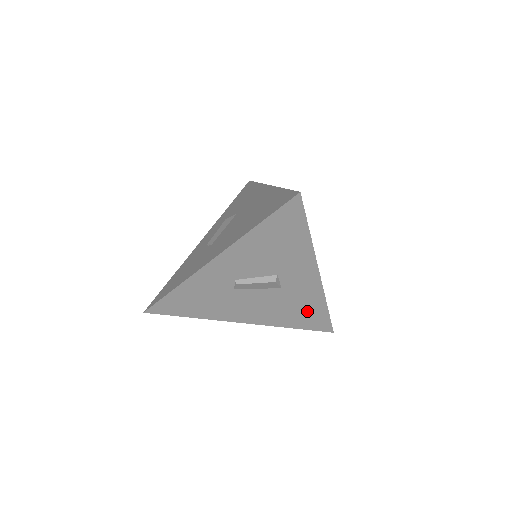
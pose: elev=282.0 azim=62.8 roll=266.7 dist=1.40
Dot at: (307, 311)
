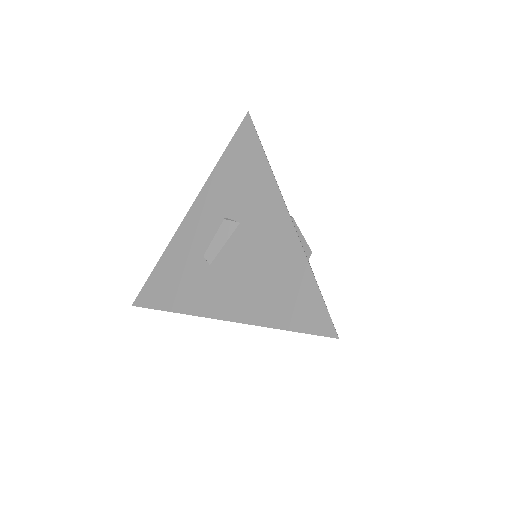
Dot at: occluded
